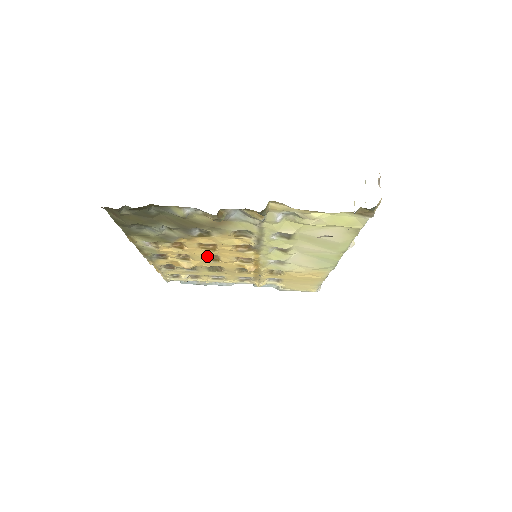
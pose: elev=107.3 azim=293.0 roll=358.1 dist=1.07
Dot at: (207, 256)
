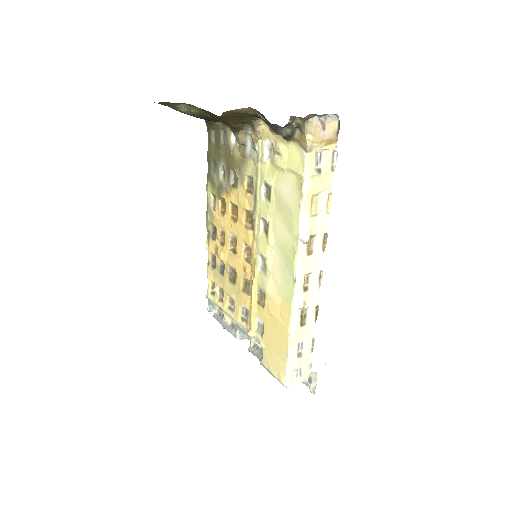
Dot at: (233, 242)
